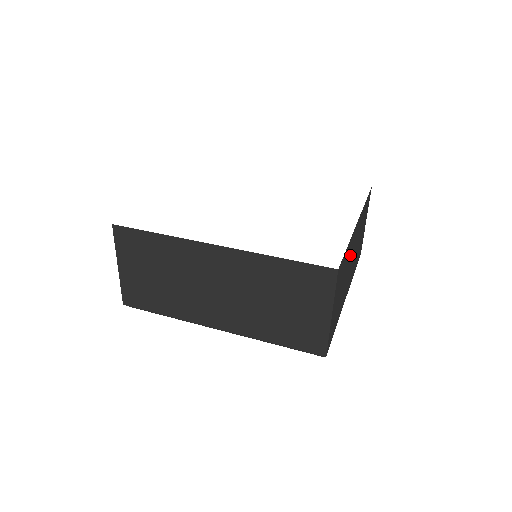
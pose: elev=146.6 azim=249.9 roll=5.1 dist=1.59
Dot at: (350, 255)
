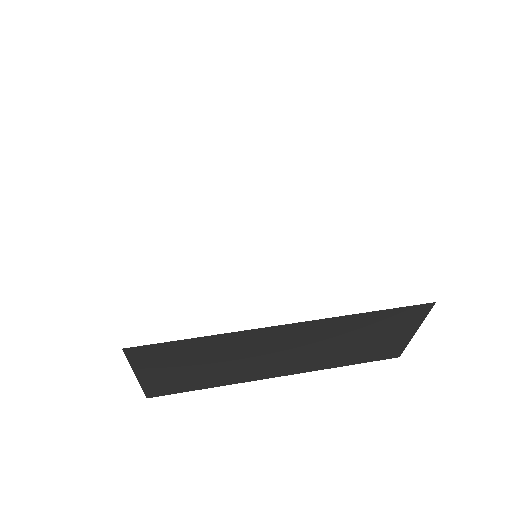
Dot at: occluded
